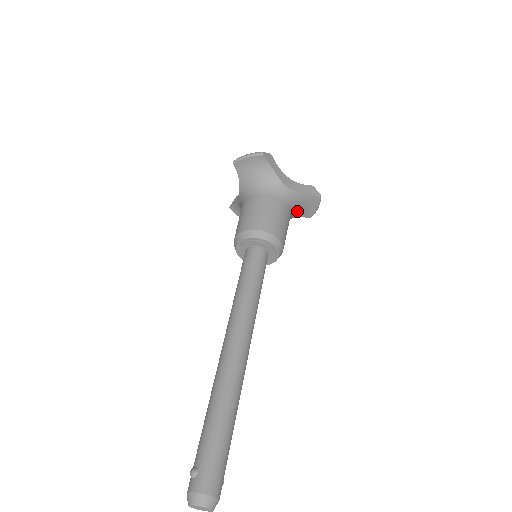
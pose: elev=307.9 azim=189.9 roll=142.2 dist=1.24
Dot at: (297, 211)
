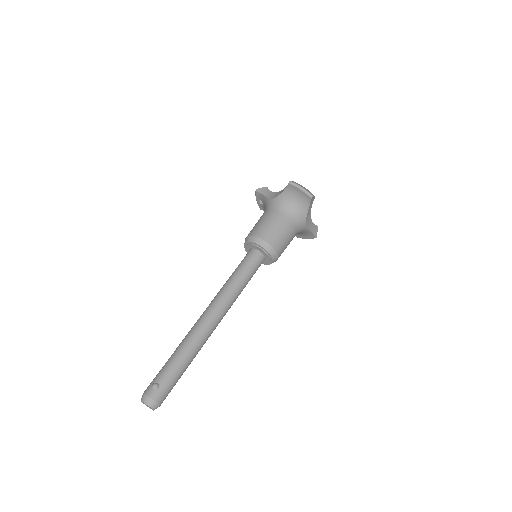
Dot at: occluded
